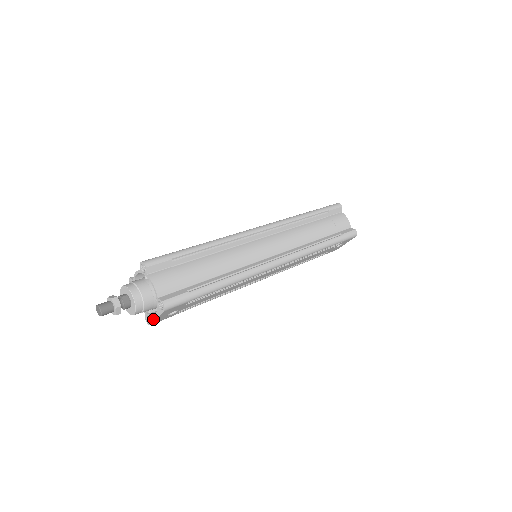
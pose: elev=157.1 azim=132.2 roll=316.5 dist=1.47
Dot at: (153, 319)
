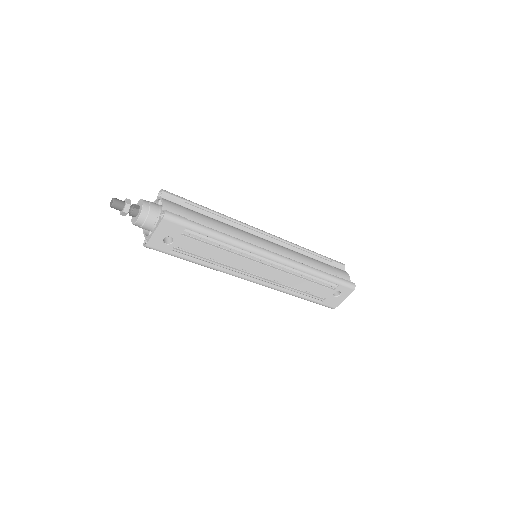
Dot at: (150, 236)
